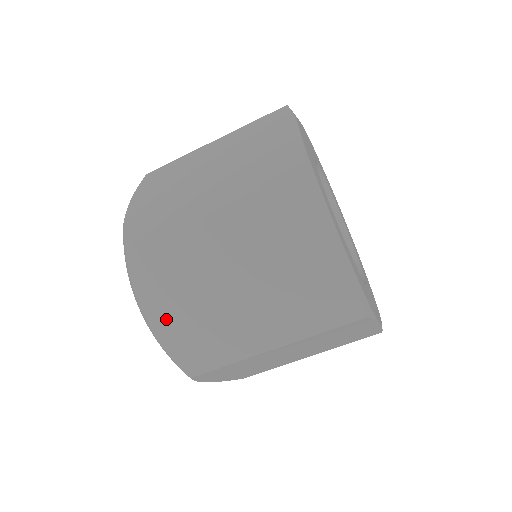
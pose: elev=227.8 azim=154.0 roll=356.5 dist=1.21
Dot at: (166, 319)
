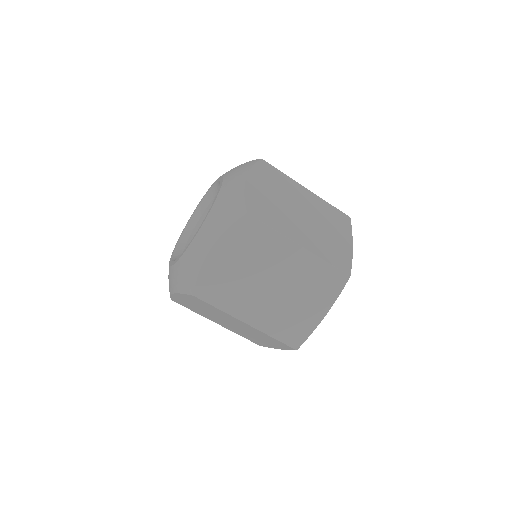
Dot at: (221, 260)
